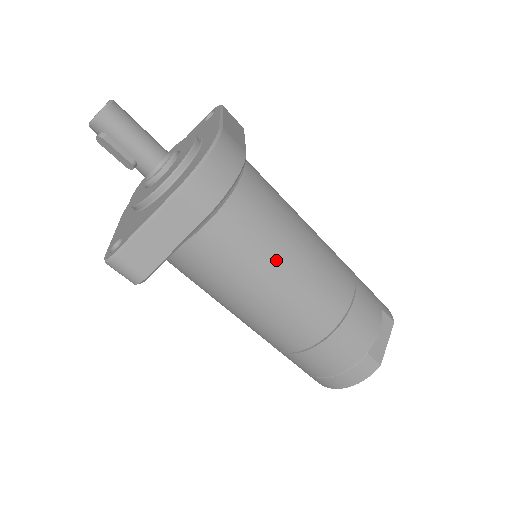
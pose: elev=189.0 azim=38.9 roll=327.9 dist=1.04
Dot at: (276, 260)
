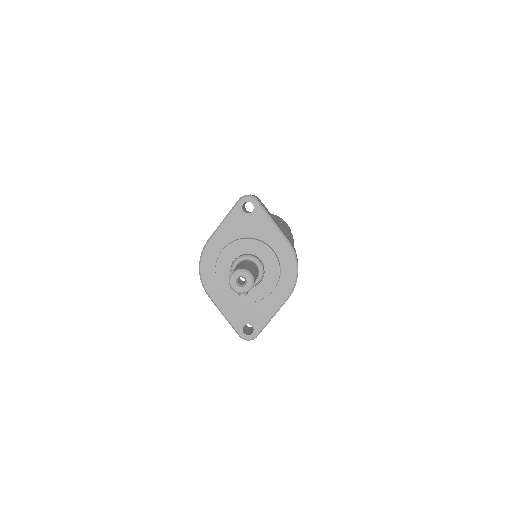
Dot at: occluded
